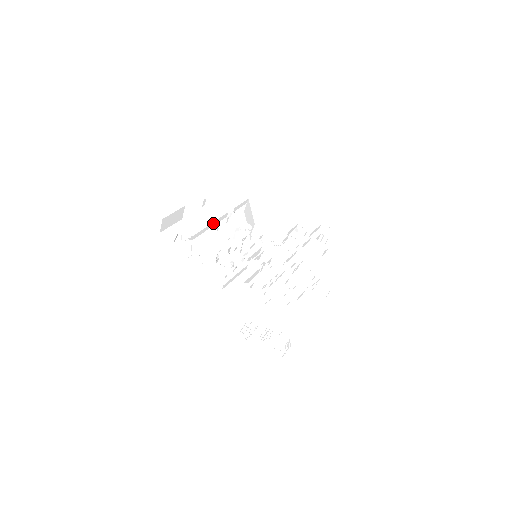
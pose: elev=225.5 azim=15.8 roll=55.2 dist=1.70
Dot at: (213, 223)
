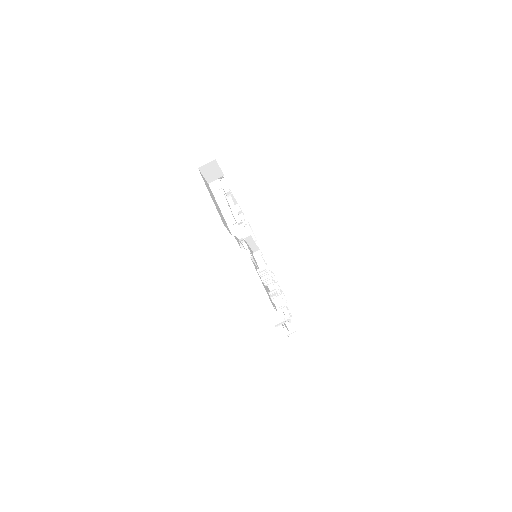
Dot at: occluded
